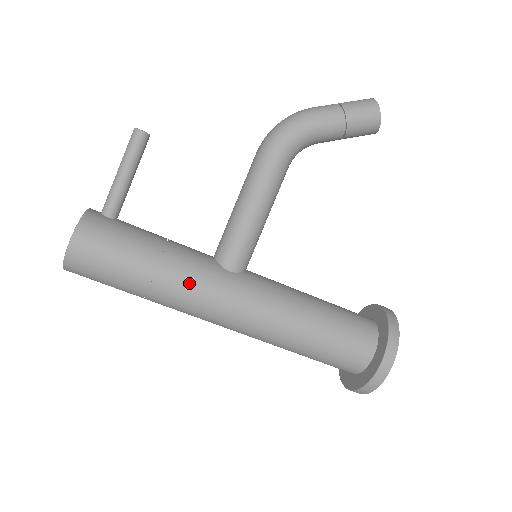
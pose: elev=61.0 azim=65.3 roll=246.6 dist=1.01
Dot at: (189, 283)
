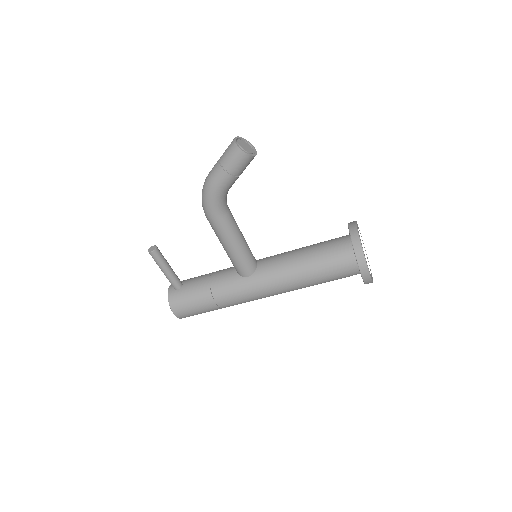
Dot at: (234, 298)
